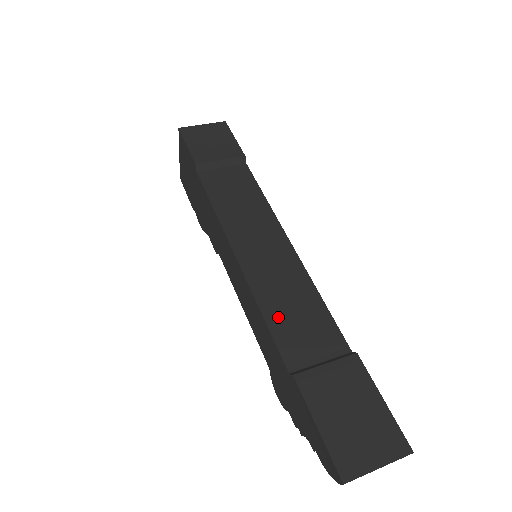
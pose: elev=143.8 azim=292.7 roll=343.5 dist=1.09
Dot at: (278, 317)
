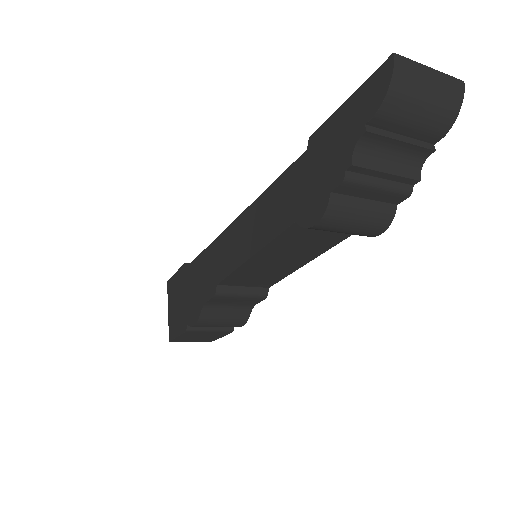
Dot at: occluded
